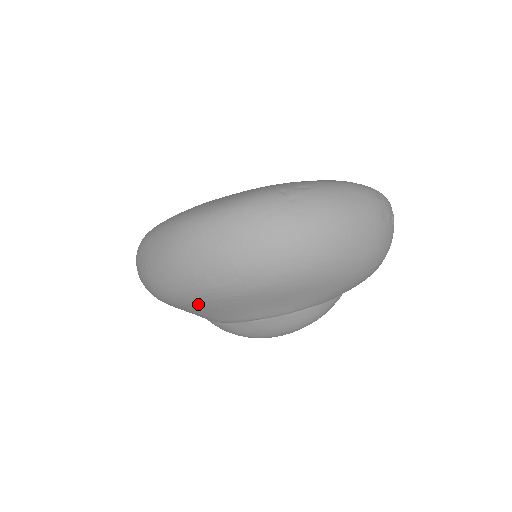
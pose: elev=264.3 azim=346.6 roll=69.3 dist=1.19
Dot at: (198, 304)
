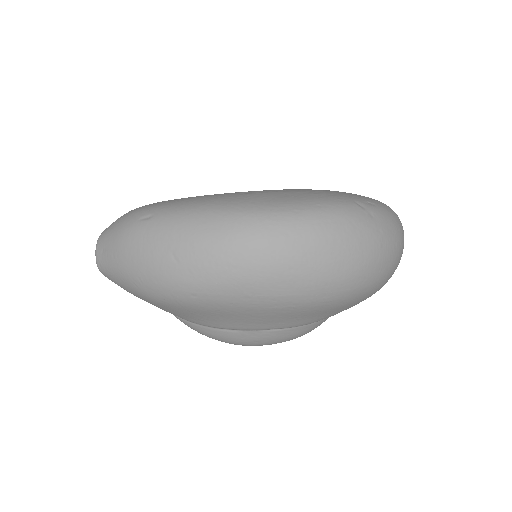
Dot at: (231, 311)
